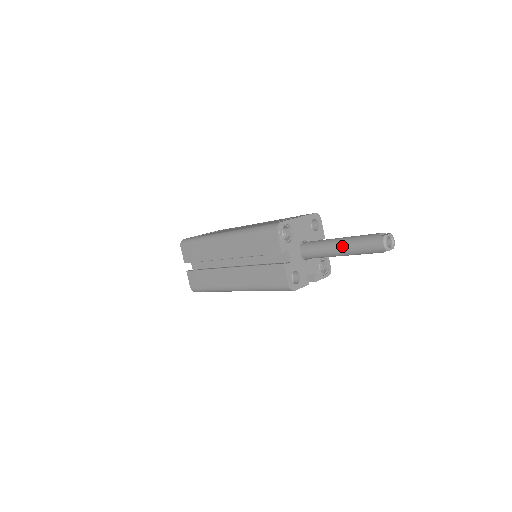
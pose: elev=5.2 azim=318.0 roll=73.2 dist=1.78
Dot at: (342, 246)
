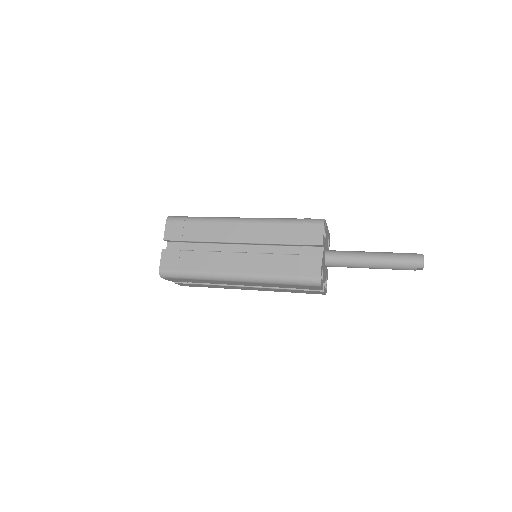
Dot at: (378, 256)
